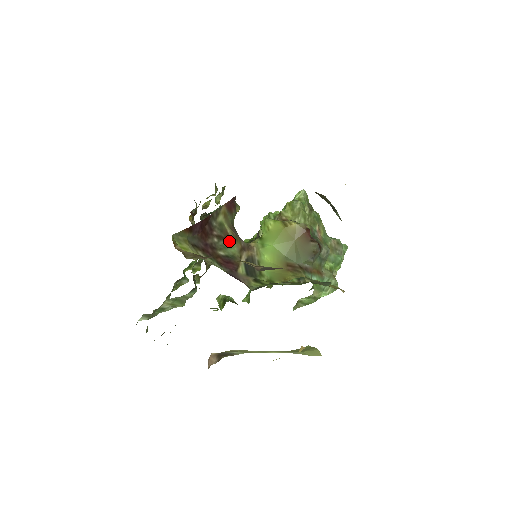
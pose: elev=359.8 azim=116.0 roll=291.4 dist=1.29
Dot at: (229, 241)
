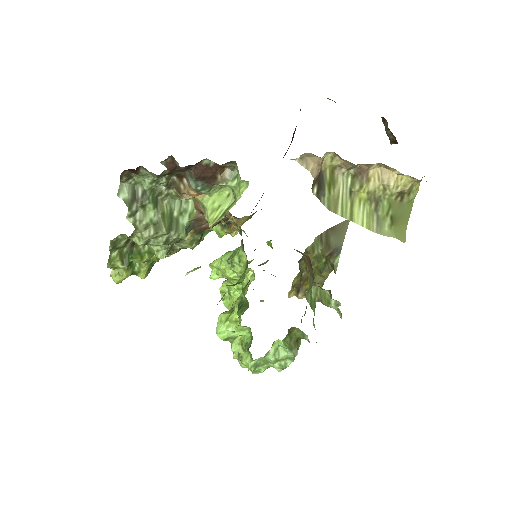
Dot at: occluded
